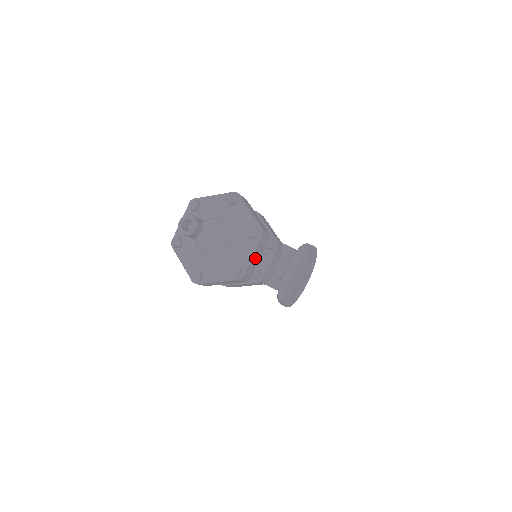
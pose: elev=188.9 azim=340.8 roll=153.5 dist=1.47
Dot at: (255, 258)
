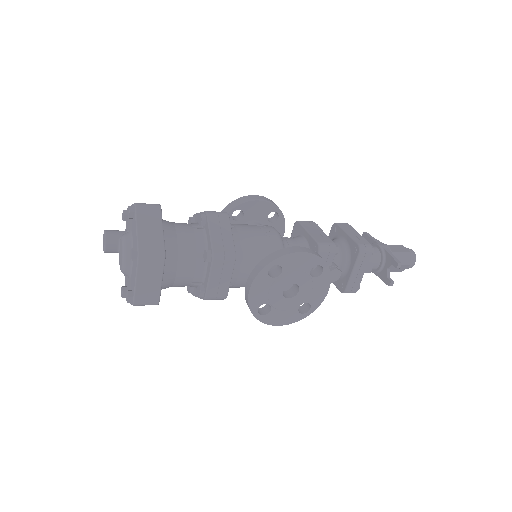
Dot at: (147, 282)
